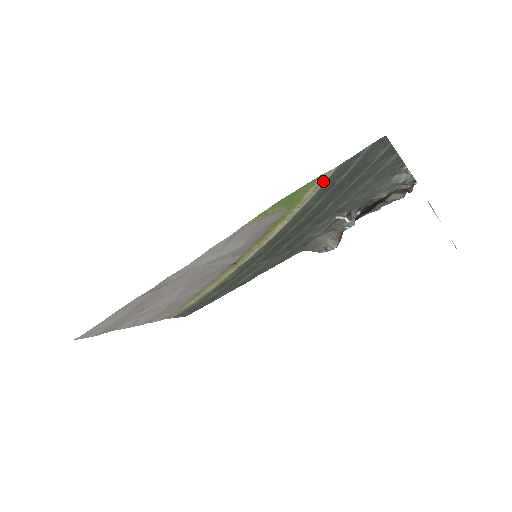
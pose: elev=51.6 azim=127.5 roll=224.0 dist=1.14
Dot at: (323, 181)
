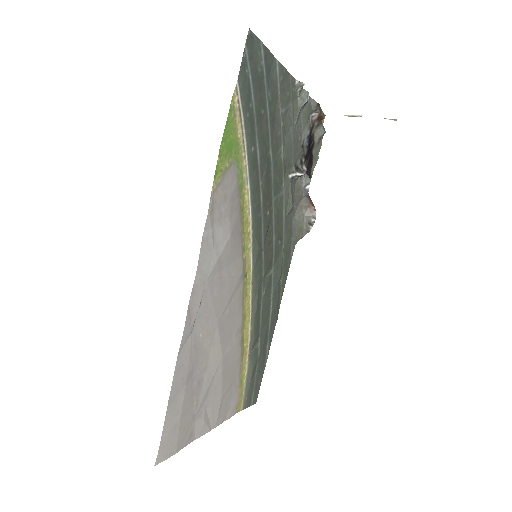
Dot at: (240, 108)
